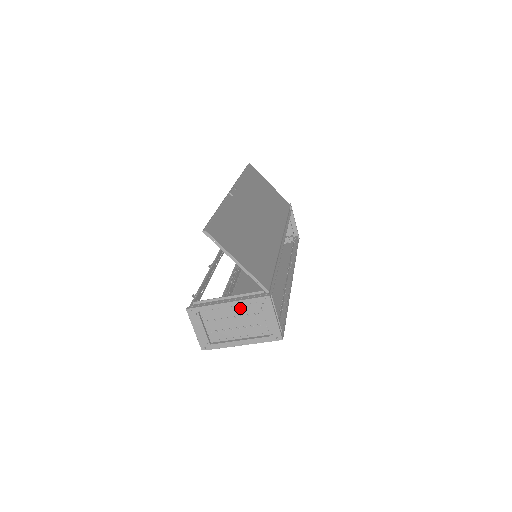
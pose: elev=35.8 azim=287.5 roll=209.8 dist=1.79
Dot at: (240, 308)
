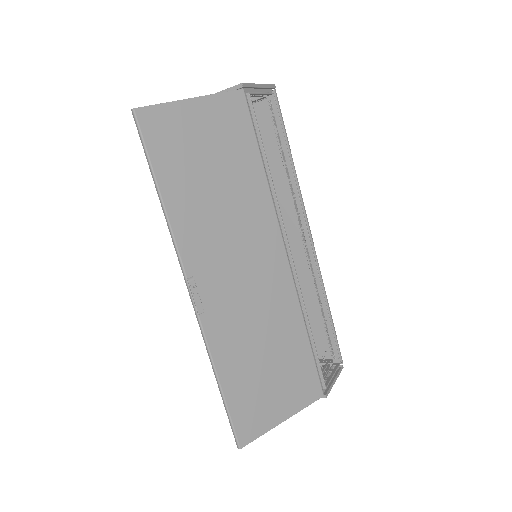
Dot at: occluded
